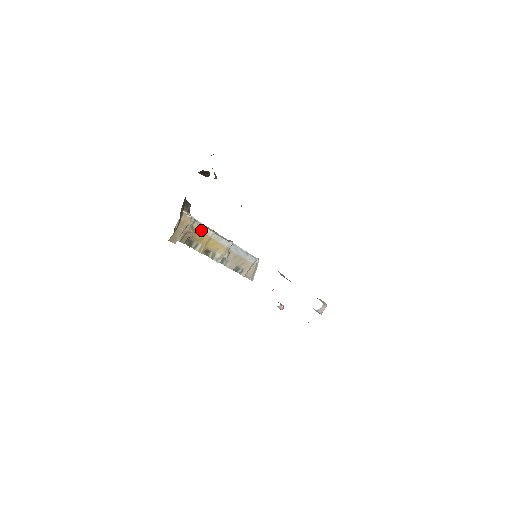
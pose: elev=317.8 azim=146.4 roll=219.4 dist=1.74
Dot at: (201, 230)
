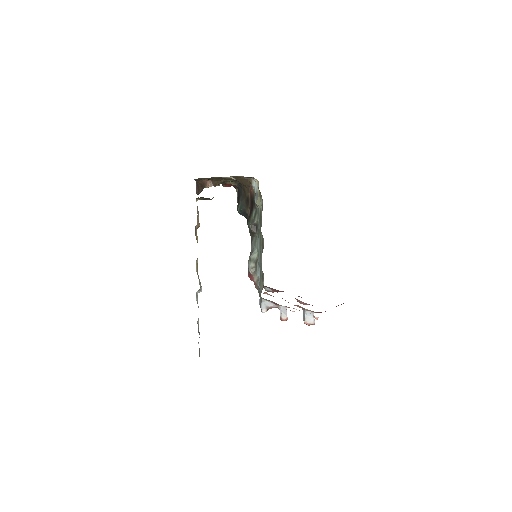
Dot at: occluded
